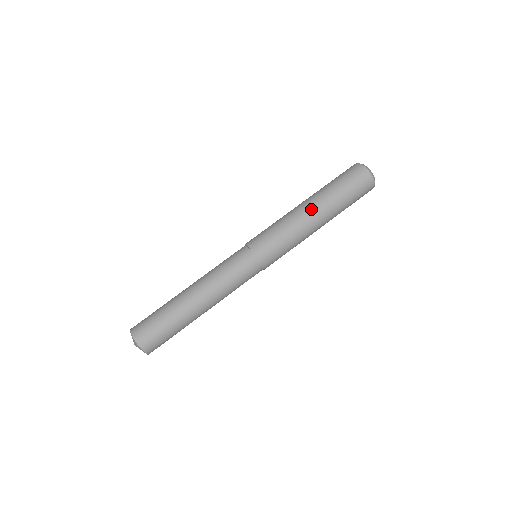
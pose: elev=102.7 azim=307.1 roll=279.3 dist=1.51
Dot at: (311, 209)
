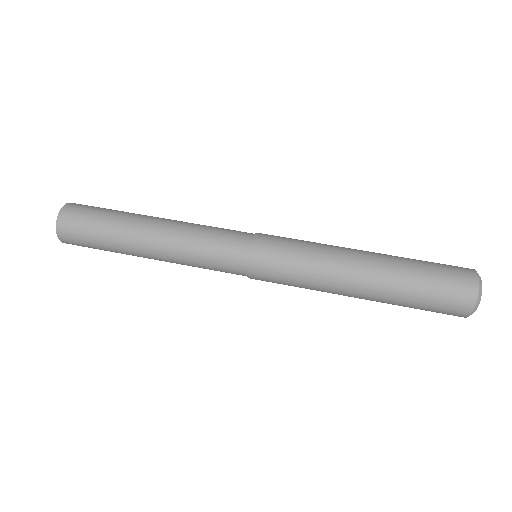
Dot at: (363, 259)
